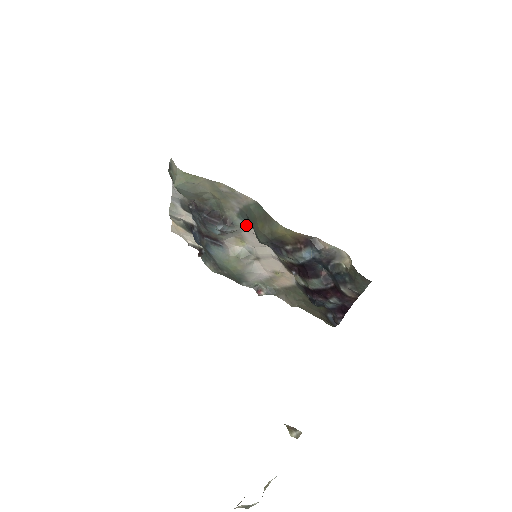
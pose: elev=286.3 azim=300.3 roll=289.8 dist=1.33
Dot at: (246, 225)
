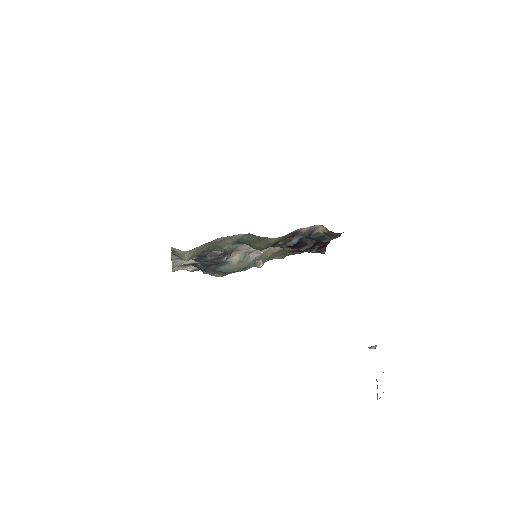
Dot at: (240, 245)
